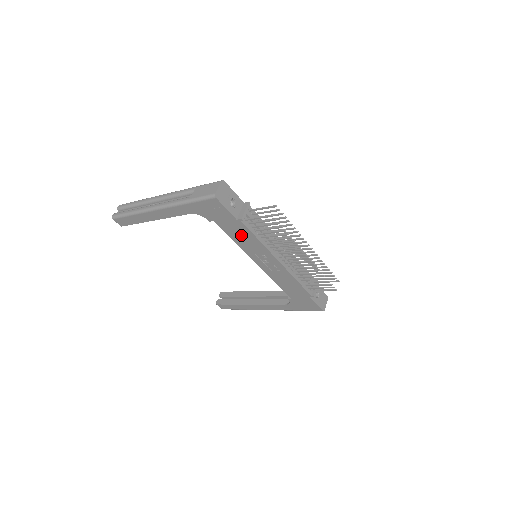
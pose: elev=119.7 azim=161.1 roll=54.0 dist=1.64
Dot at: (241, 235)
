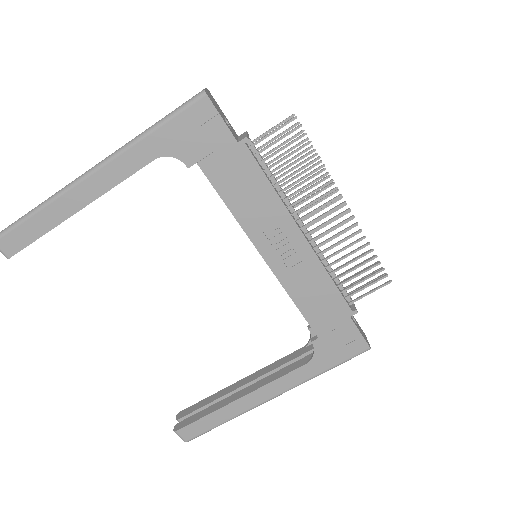
Dot at: (242, 185)
